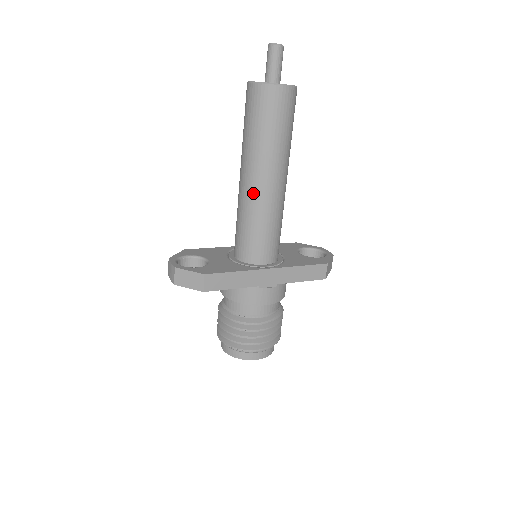
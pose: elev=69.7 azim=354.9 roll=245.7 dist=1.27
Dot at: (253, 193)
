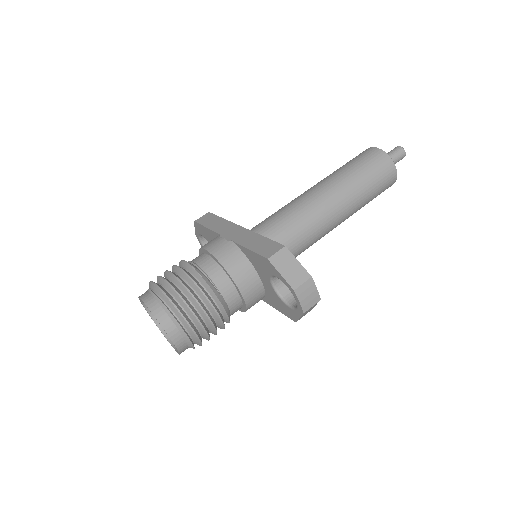
Dot at: occluded
